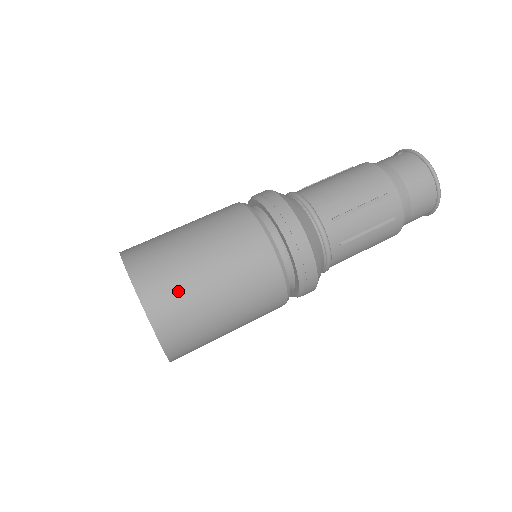
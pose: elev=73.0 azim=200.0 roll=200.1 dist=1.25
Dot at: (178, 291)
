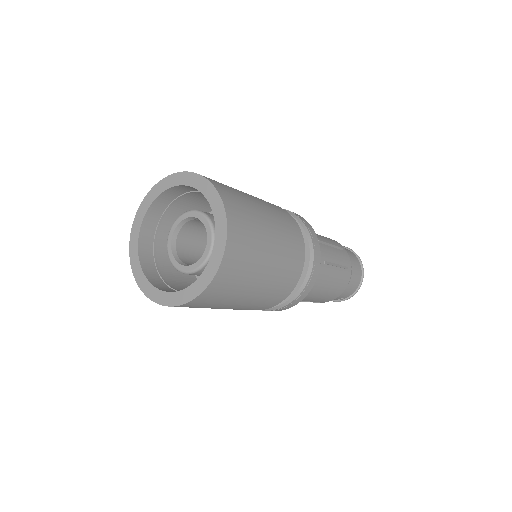
Dot at: (243, 203)
